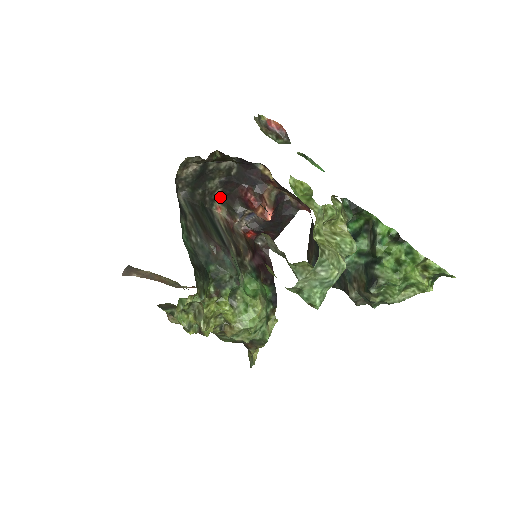
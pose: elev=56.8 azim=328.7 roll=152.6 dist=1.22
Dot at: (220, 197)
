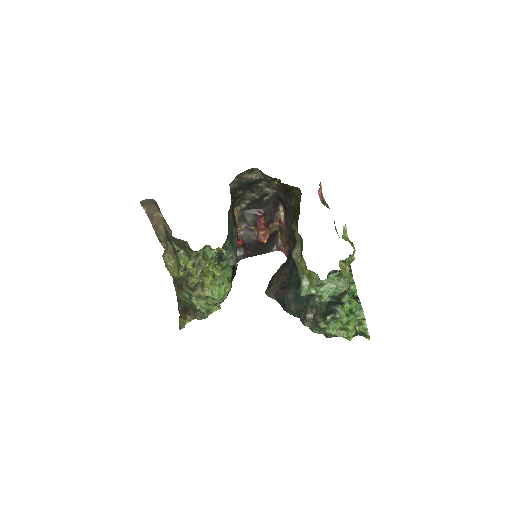
Dot at: (244, 205)
